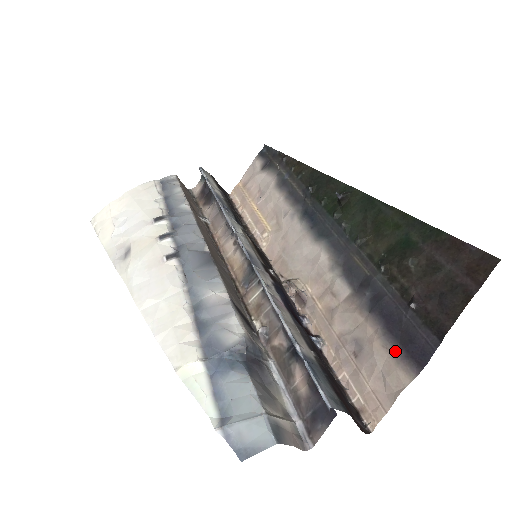
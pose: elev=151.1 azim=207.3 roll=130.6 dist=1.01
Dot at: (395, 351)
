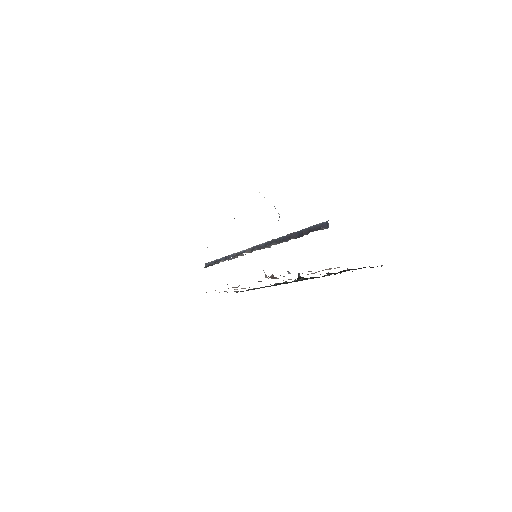
Dot at: occluded
